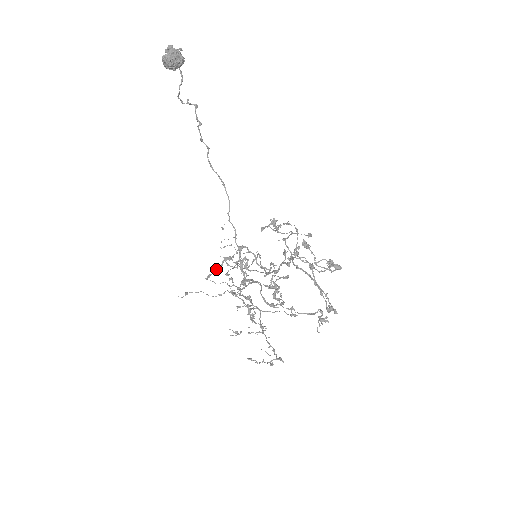
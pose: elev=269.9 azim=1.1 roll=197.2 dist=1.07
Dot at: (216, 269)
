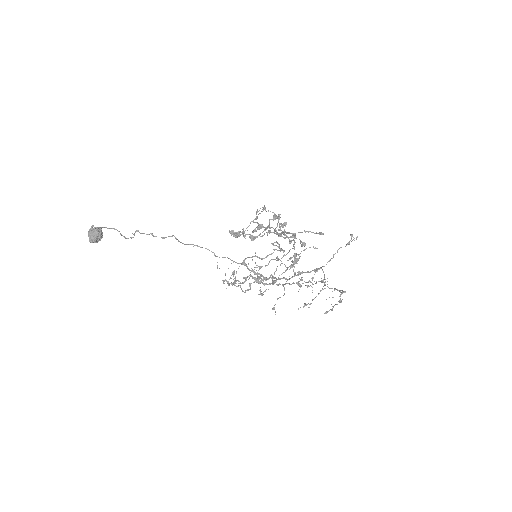
Dot at: (258, 283)
